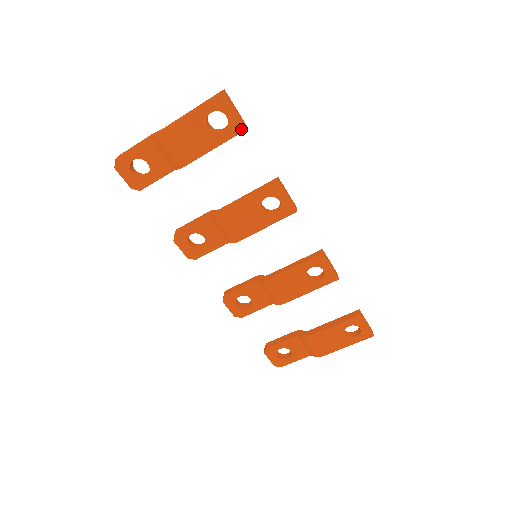
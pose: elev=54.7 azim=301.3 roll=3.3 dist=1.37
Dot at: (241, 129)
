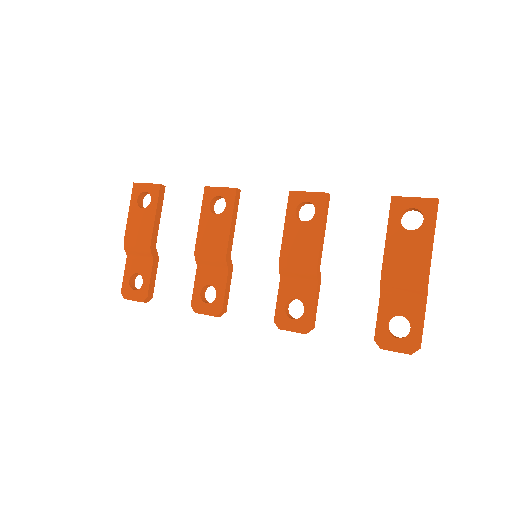
Dot at: (158, 188)
